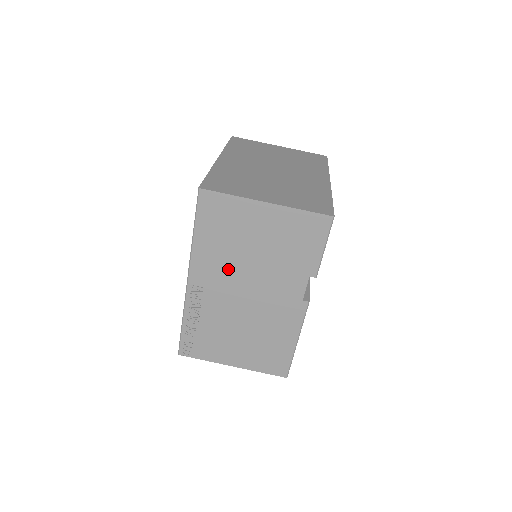
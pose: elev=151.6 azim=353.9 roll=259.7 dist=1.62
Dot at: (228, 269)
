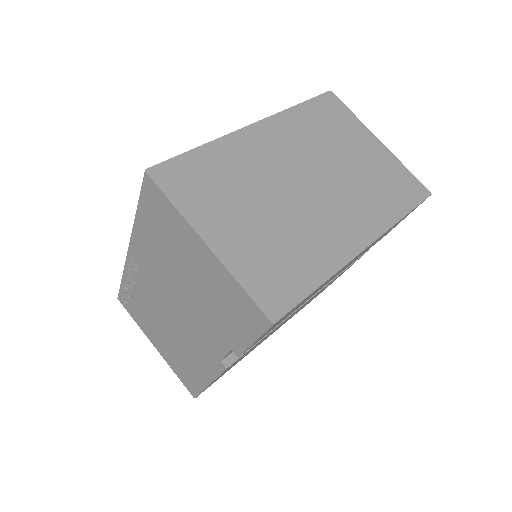
Dot at: (161, 272)
